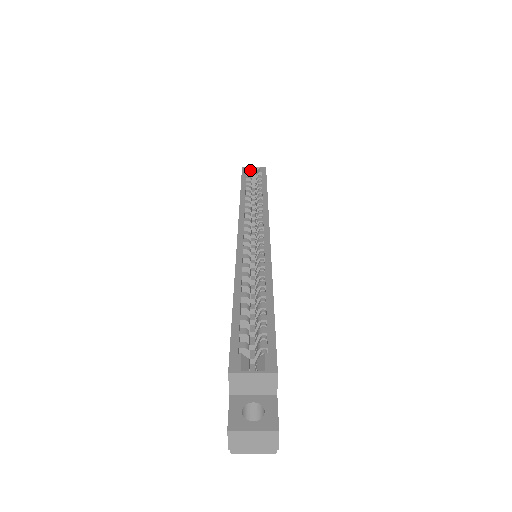
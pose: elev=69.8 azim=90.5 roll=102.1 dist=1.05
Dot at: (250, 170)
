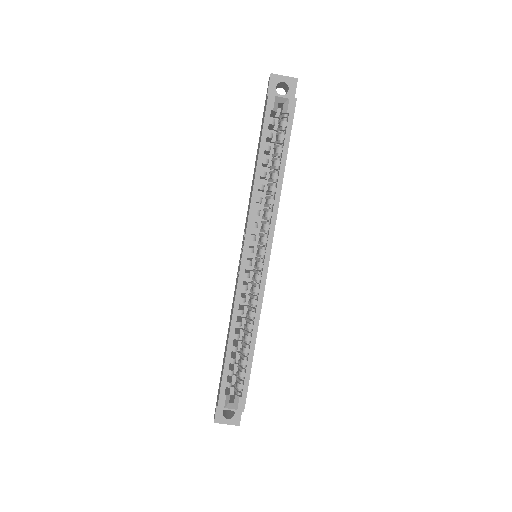
Dot at: (277, 100)
